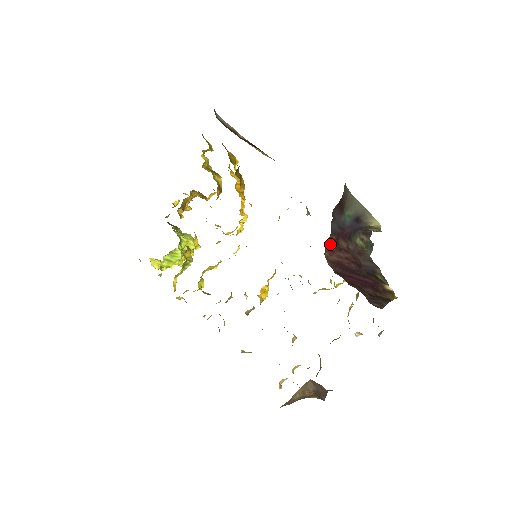
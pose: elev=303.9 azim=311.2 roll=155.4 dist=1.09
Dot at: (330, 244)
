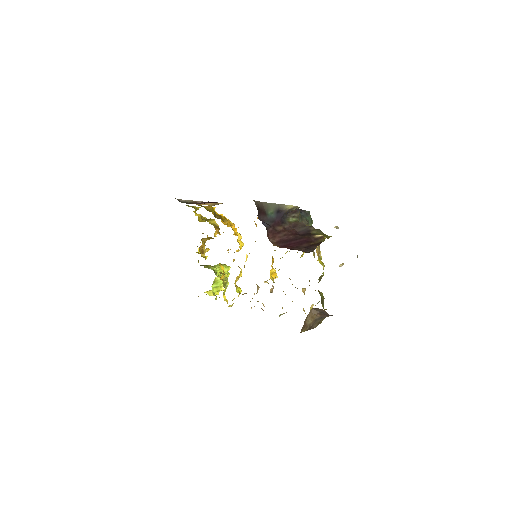
Dot at: (270, 234)
